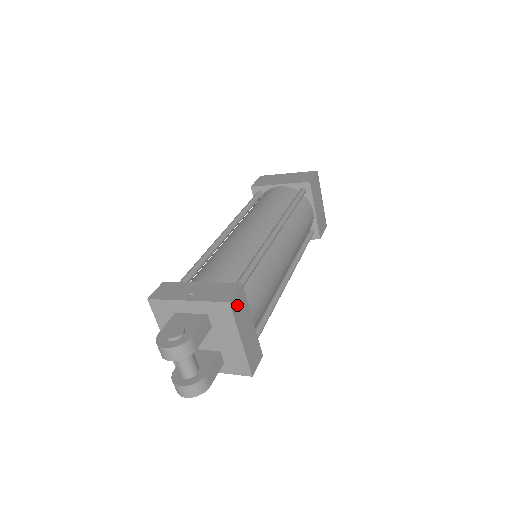
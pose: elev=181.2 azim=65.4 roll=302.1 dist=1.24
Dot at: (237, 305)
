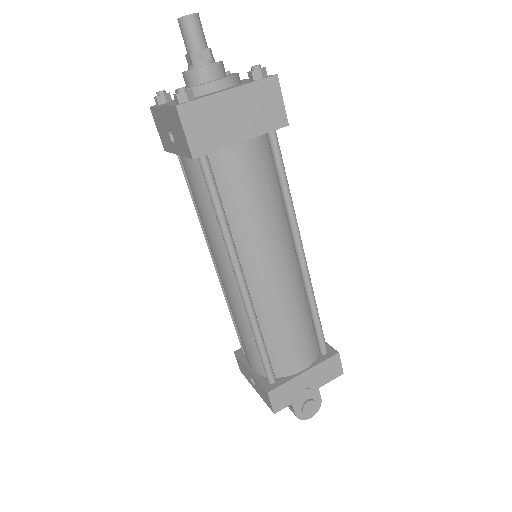
Dot at: occluded
